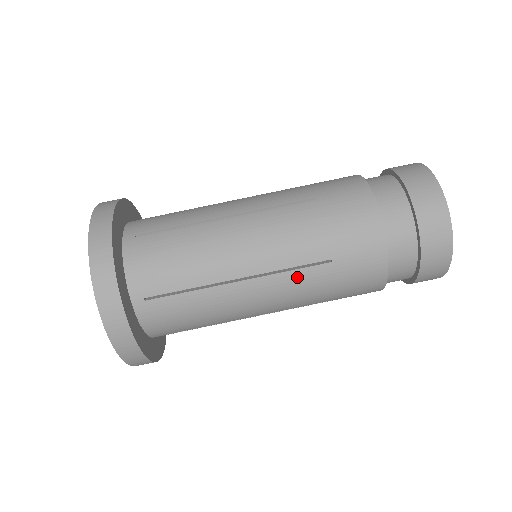
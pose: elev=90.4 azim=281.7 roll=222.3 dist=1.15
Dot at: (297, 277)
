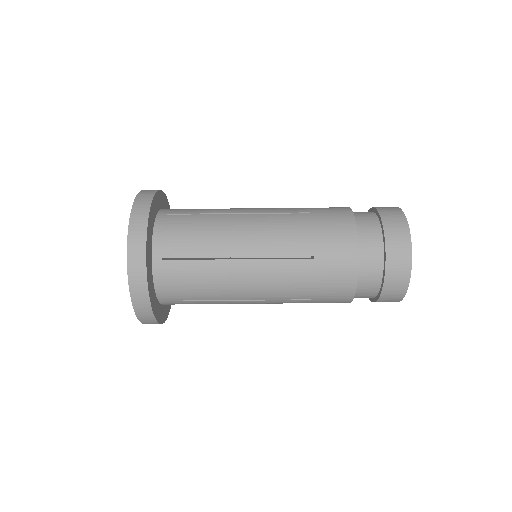
Dot at: (284, 266)
